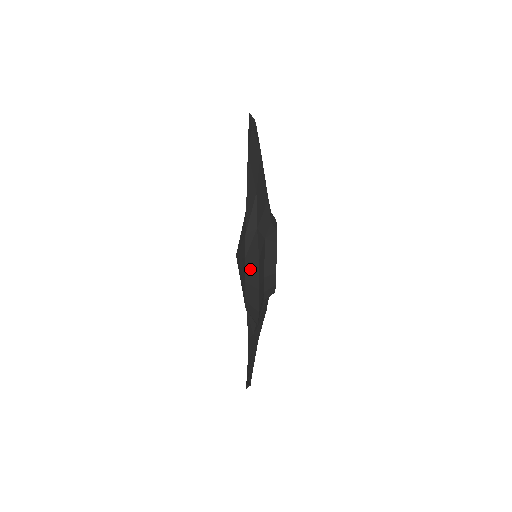
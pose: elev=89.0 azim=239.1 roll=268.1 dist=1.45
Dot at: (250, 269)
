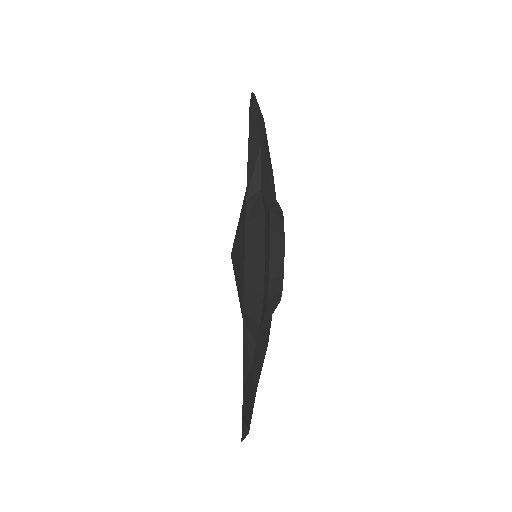
Dot at: (252, 233)
